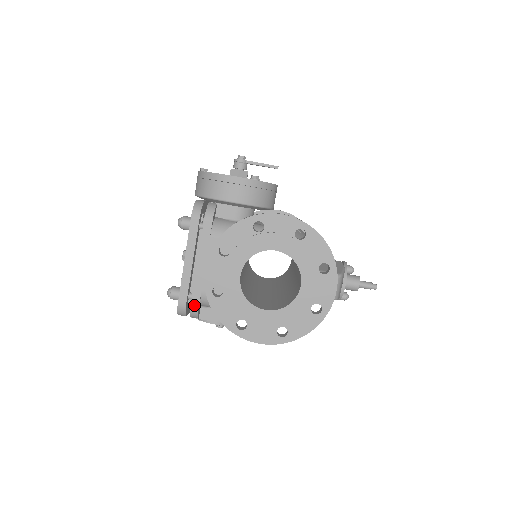
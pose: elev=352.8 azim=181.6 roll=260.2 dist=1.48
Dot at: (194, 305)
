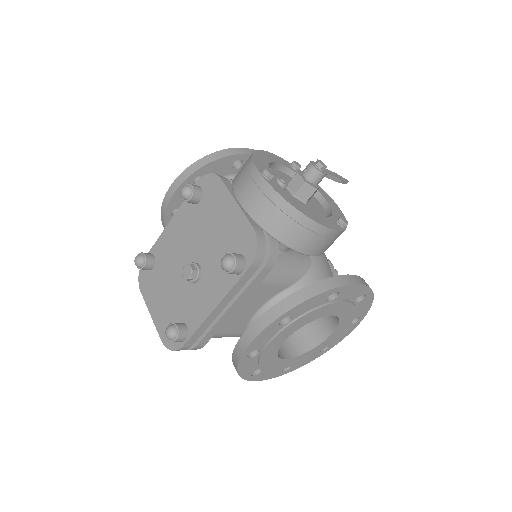
Dot at: (199, 346)
